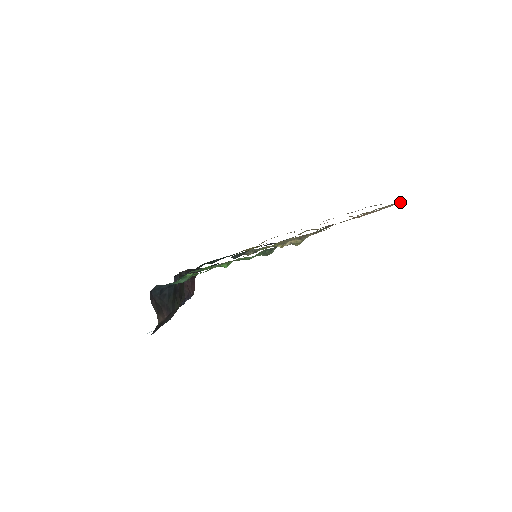
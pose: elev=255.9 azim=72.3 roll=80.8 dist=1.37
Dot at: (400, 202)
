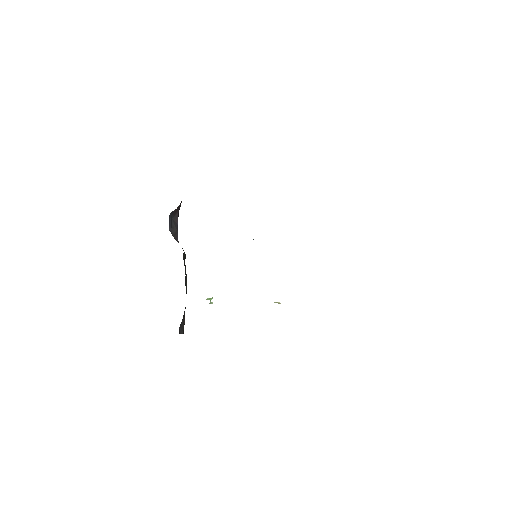
Dot at: occluded
